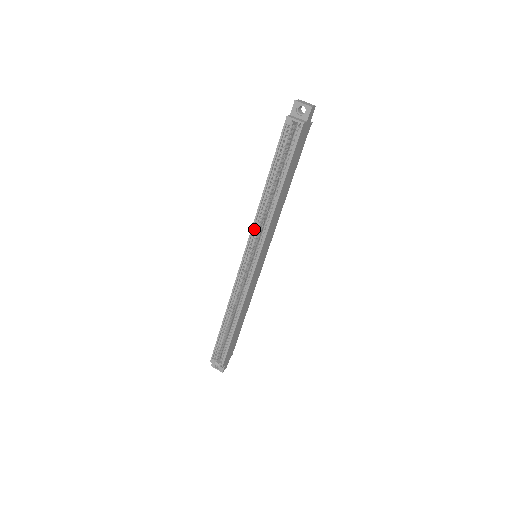
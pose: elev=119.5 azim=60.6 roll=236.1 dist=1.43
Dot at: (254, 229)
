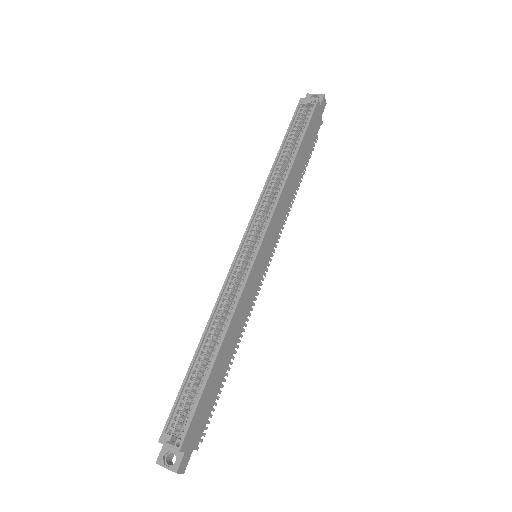
Dot at: (259, 207)
